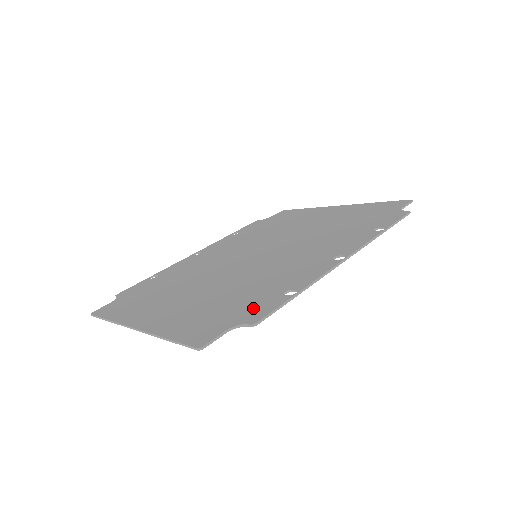
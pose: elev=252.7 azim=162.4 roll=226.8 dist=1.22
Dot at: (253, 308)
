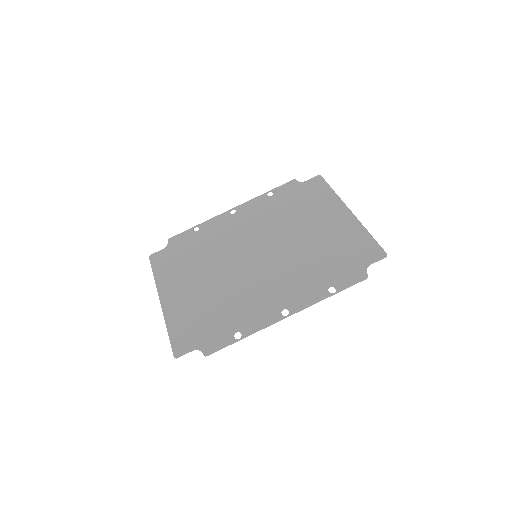
Dot at: (214, 337)
